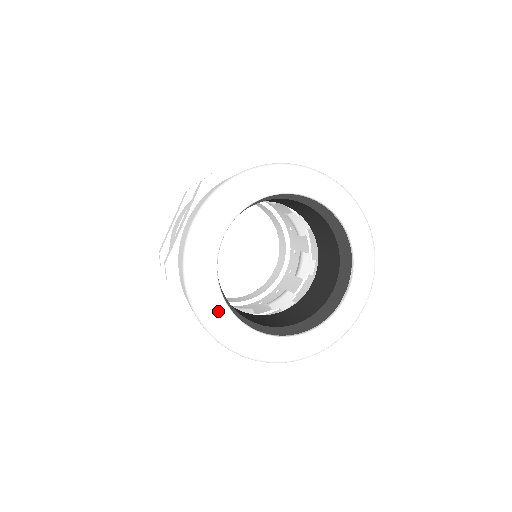
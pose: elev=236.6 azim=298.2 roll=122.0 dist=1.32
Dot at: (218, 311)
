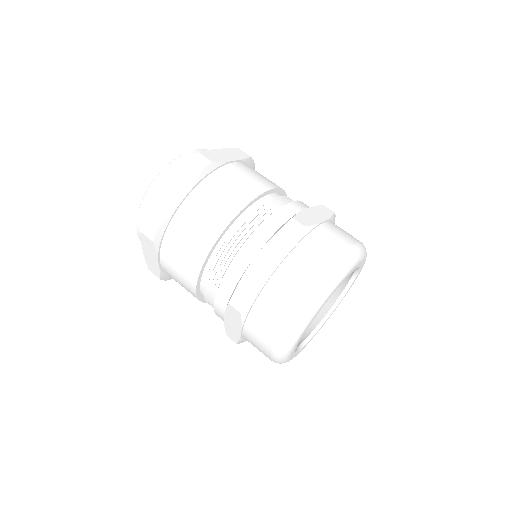
Dot at: (293, 350)
